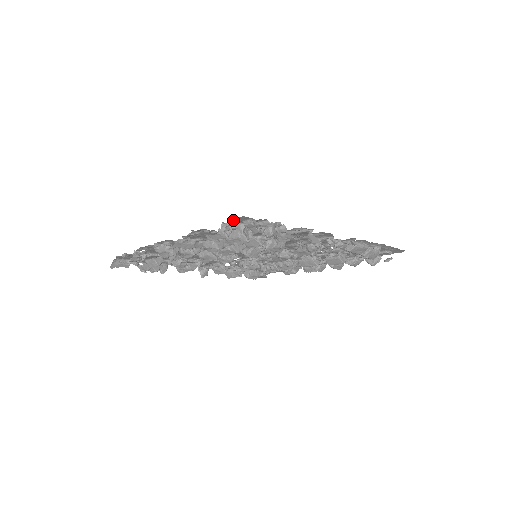
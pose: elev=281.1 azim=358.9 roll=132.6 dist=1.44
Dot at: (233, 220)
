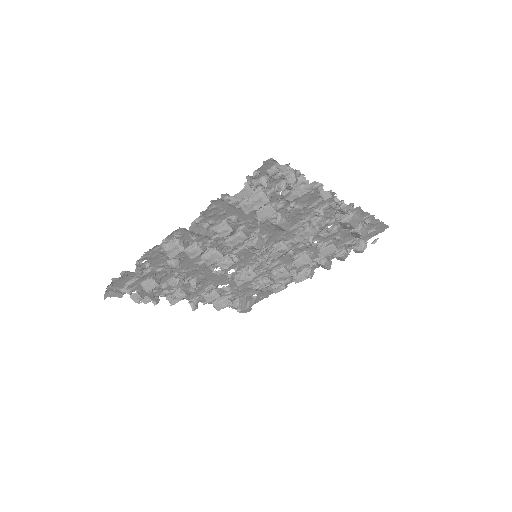
Dot at: (258, 170)
